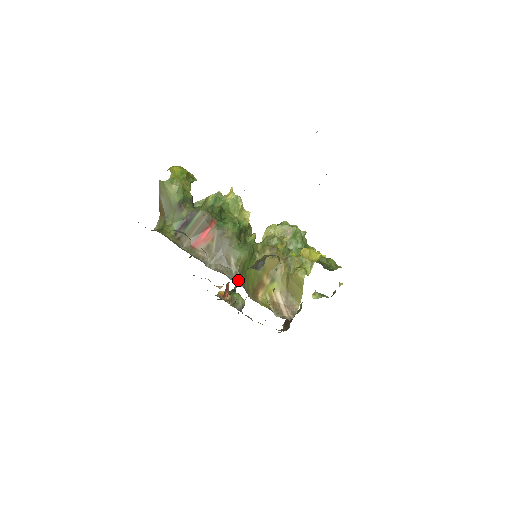
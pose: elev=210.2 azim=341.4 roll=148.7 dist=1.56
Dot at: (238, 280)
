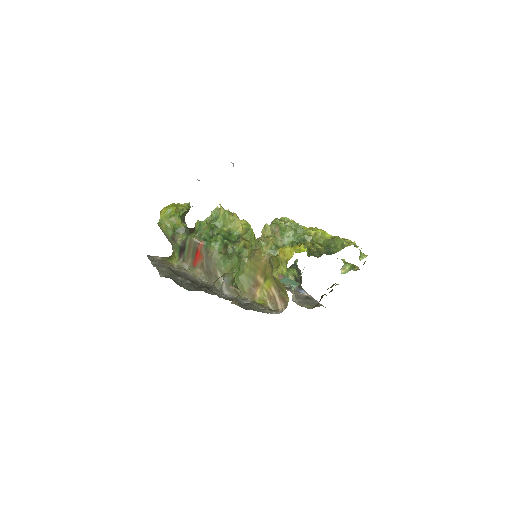
Dot at: (223, 290)
